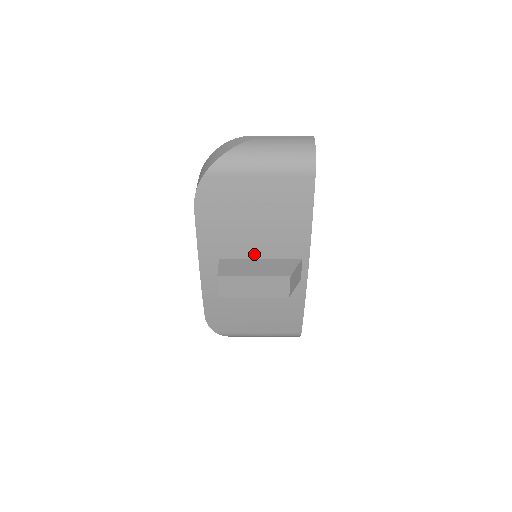
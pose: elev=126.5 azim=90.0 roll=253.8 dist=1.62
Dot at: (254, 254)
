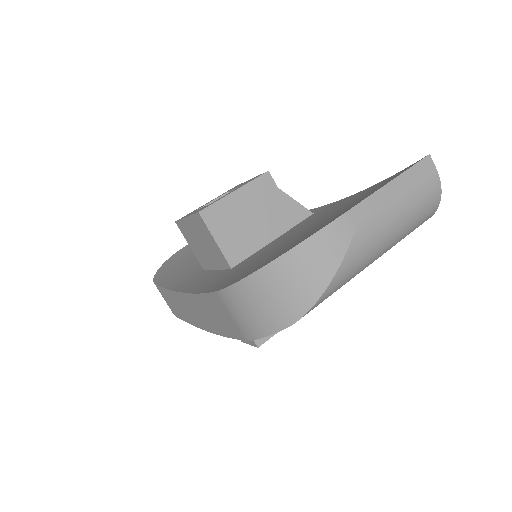
Dot at: occluded
